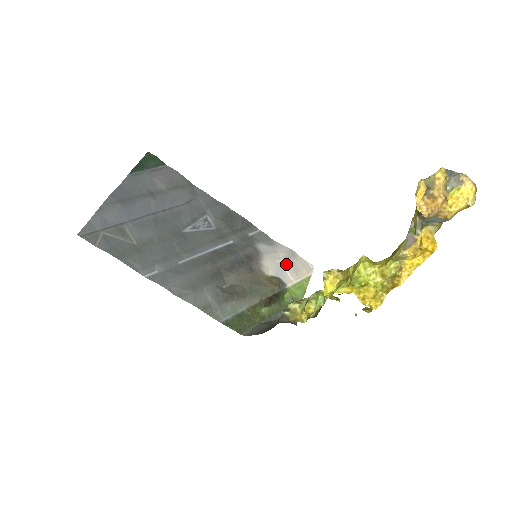
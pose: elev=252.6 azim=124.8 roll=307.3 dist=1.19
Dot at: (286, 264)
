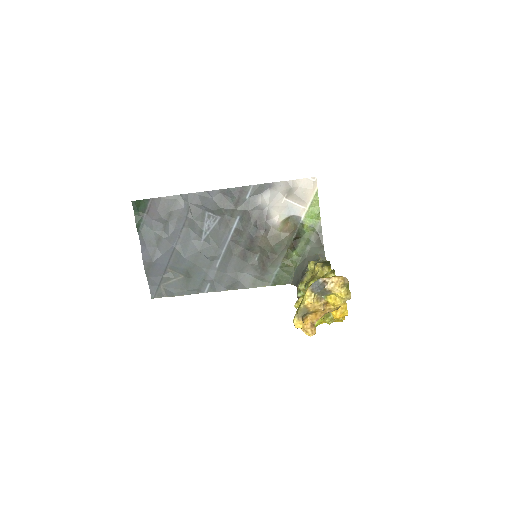
Dot at: (291, 198)
